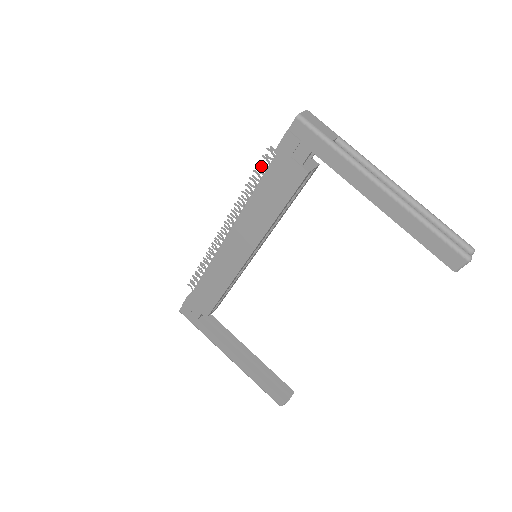
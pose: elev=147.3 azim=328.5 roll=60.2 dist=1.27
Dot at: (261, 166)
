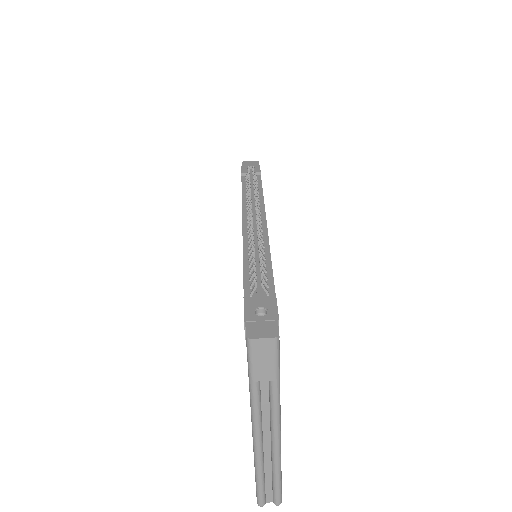
Dot at: (254, 269)
